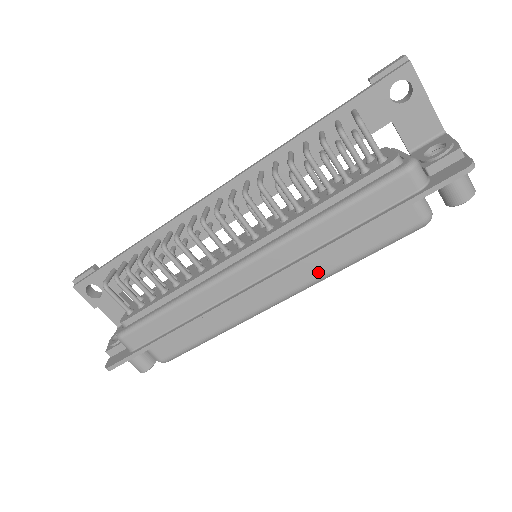
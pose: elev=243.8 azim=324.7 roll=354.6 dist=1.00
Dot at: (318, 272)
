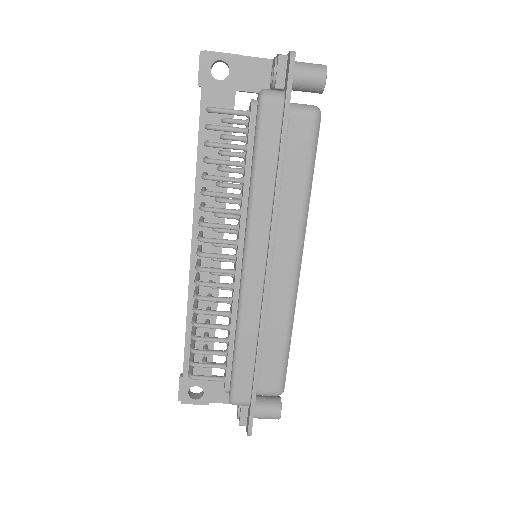
Dot at: (296, 220)
